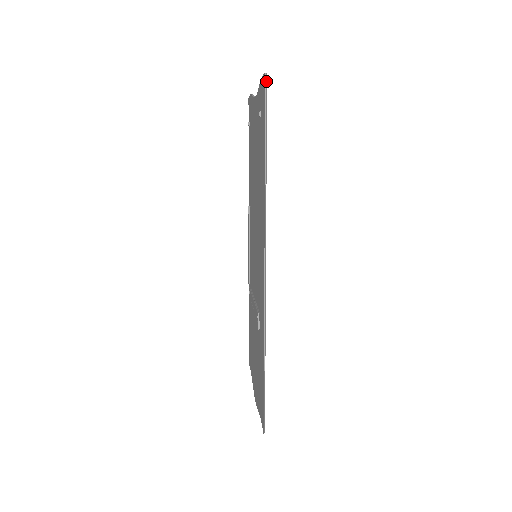
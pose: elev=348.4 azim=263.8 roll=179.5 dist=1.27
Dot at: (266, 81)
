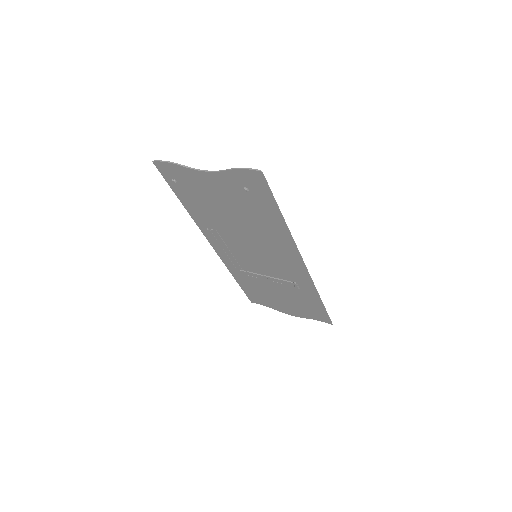
Dot at: (263, 175)
